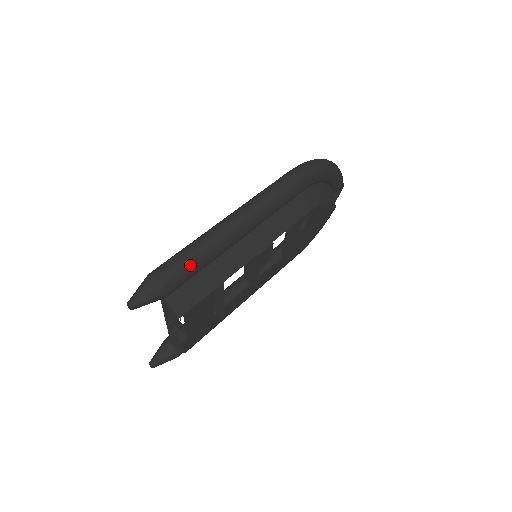
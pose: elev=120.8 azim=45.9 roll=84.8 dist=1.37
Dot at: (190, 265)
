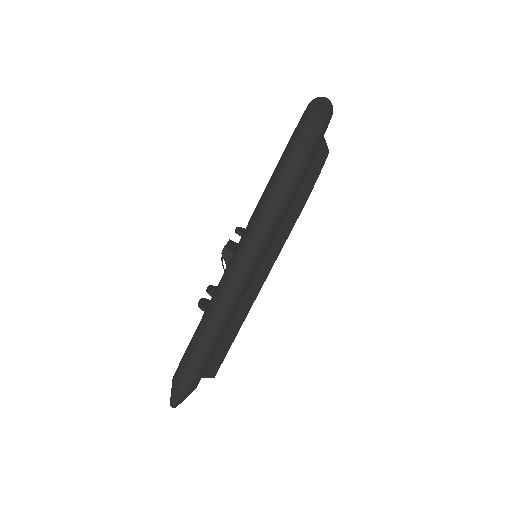
Dot at: (204, 365)
